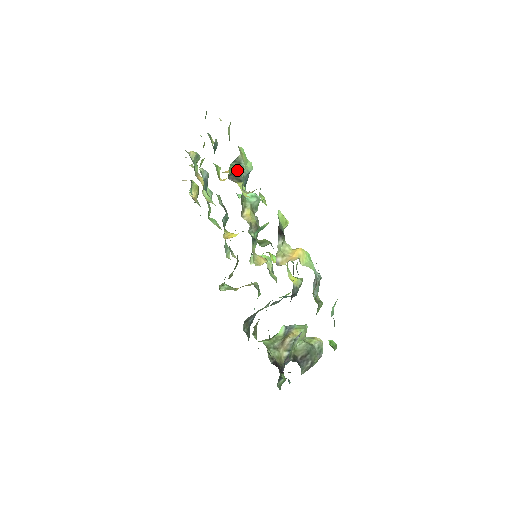
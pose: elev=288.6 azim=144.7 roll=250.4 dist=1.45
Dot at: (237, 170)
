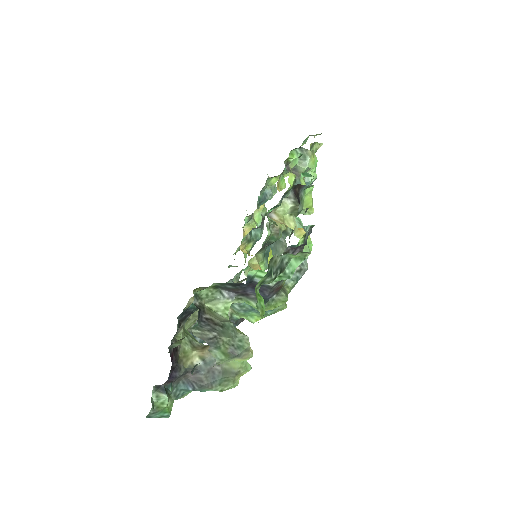
Dot at: (298, 164)
